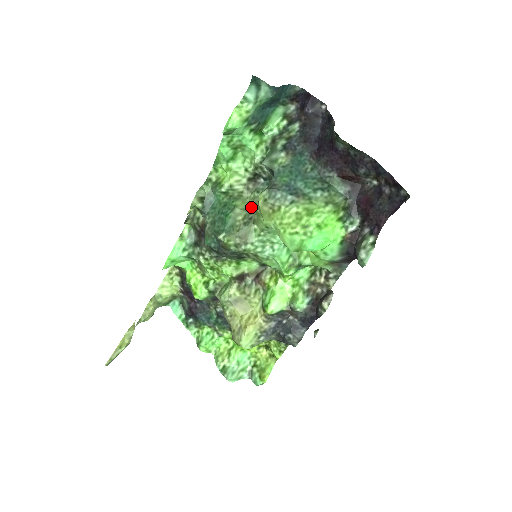
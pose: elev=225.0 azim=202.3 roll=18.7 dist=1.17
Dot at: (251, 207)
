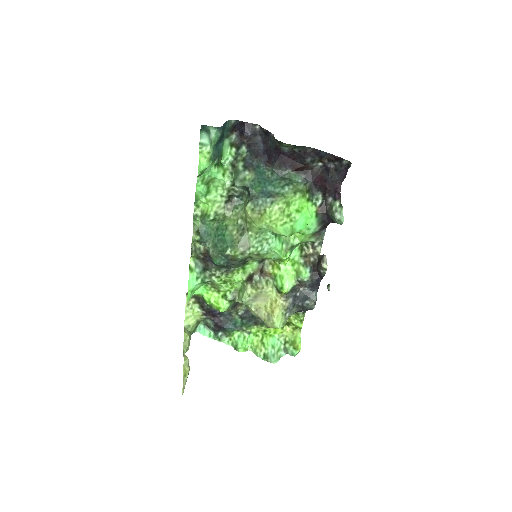
Dot at: (239, 221)
